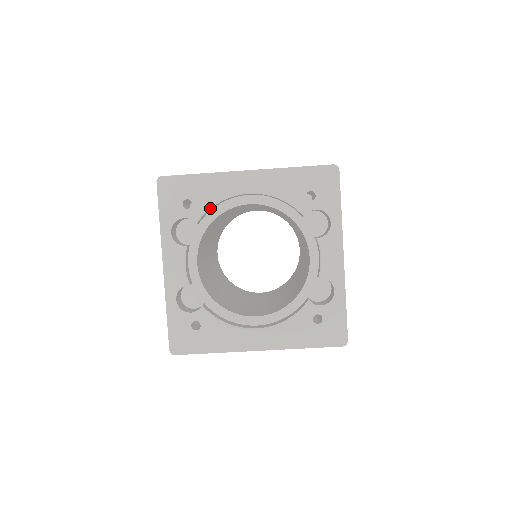
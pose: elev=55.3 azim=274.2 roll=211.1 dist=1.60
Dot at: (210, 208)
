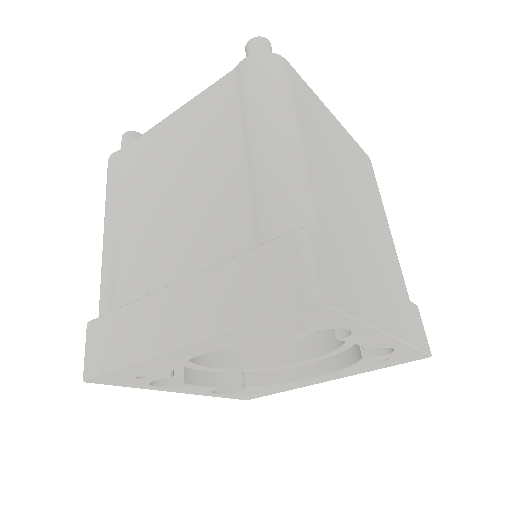
Dot at: occluded
